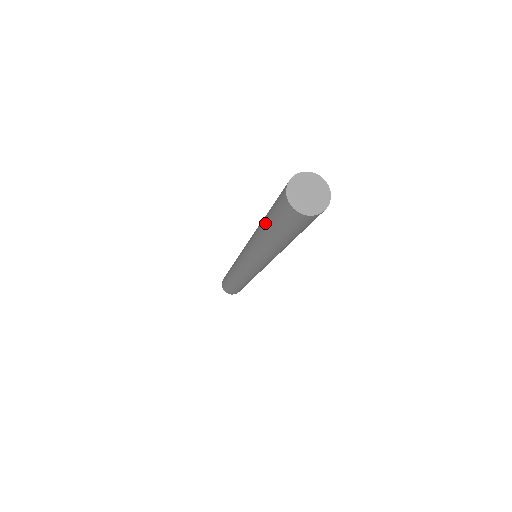
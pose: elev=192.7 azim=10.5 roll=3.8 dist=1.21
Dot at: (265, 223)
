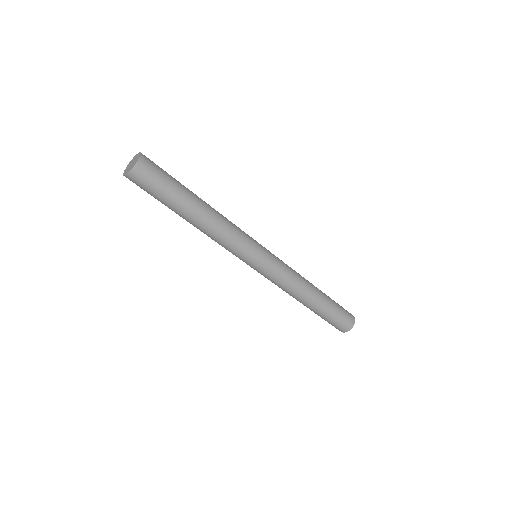
Dot at: occluded
